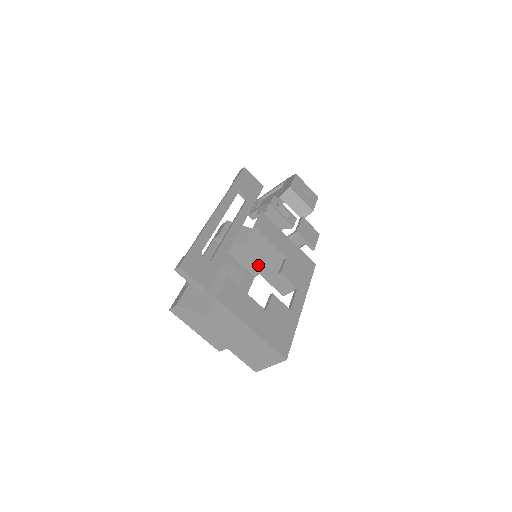
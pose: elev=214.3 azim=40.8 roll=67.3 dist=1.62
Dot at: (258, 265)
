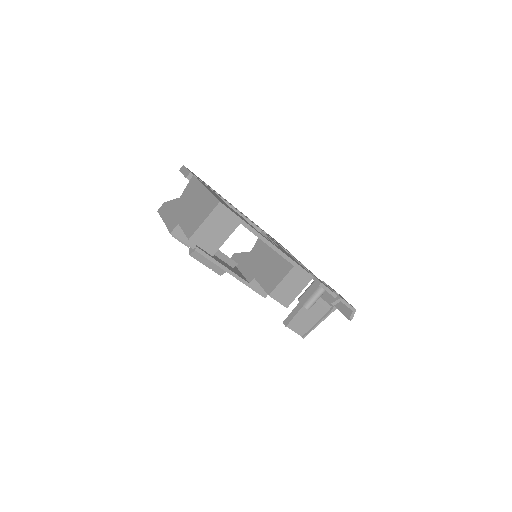
Dot at: (256, 268)
